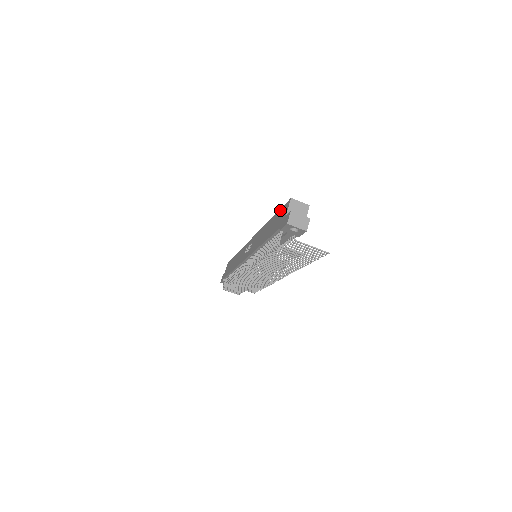
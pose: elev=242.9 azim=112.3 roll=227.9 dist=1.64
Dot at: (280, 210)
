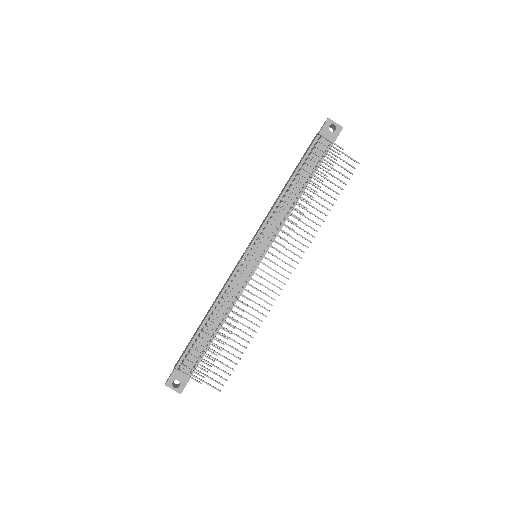
Dot at: occluded
